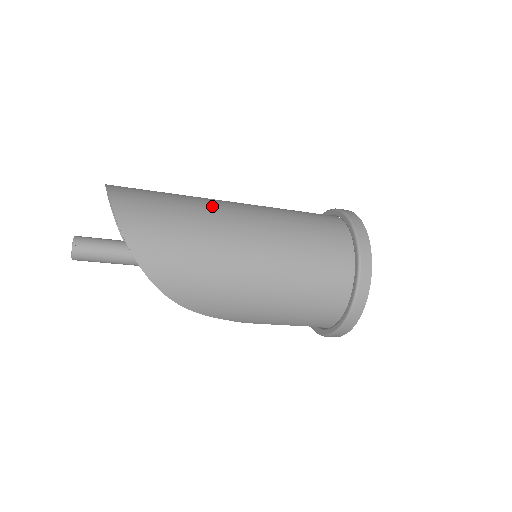
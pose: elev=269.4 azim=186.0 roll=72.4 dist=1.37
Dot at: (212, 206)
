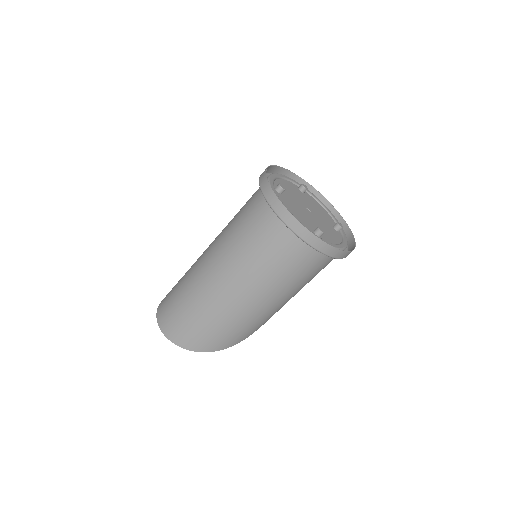
Dot at: (202, 290)
